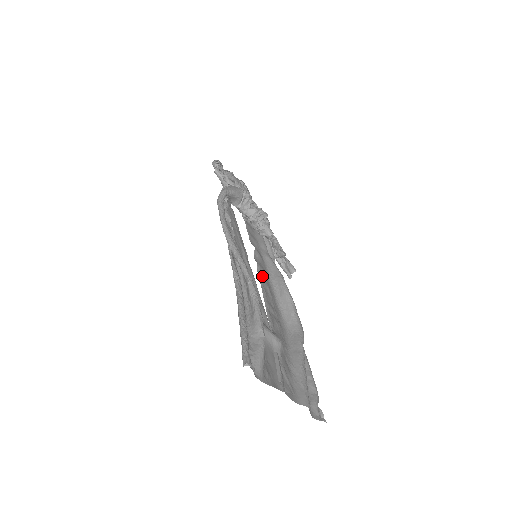
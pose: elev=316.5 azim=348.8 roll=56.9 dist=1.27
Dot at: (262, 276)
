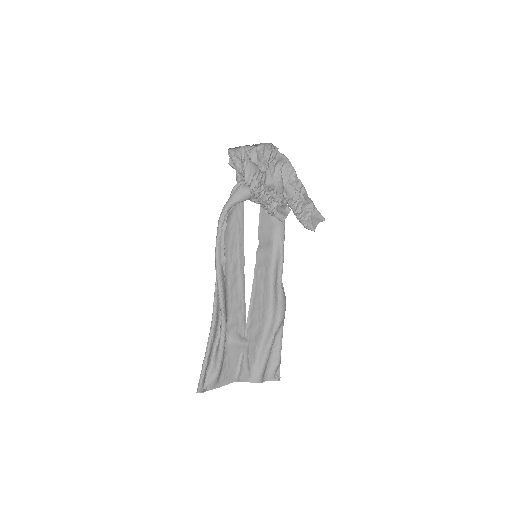
Dot at: (259, 272)
